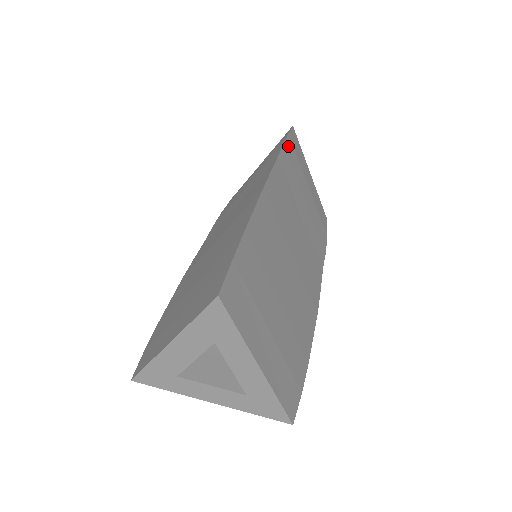
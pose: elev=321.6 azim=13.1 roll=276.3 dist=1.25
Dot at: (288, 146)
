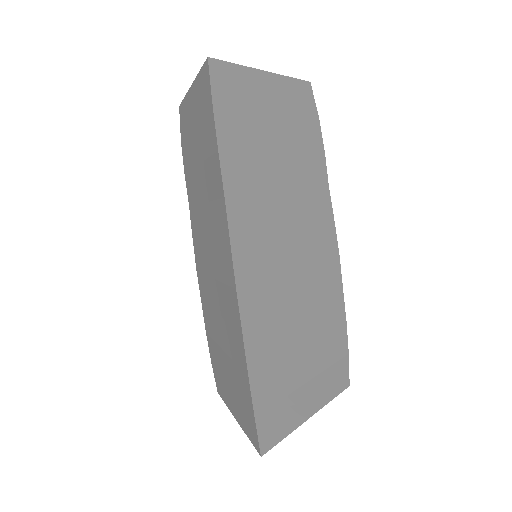
Dot at: (223, 132)
